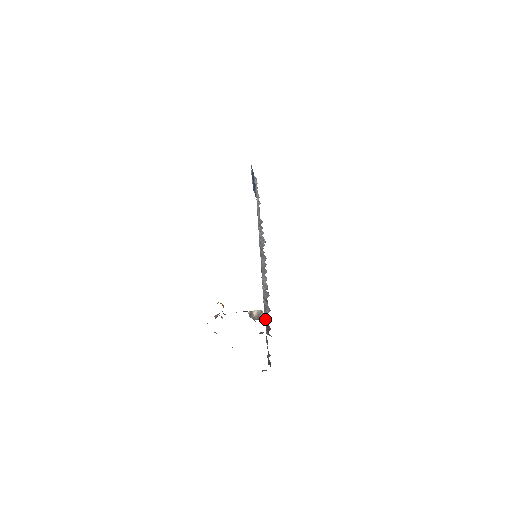
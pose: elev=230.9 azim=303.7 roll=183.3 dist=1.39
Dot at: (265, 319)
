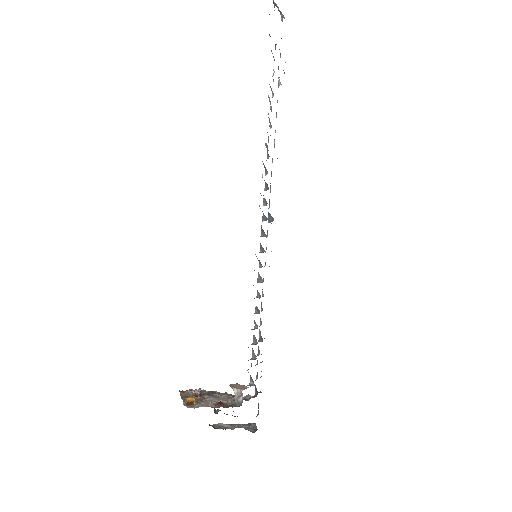
Dot at: occluded
